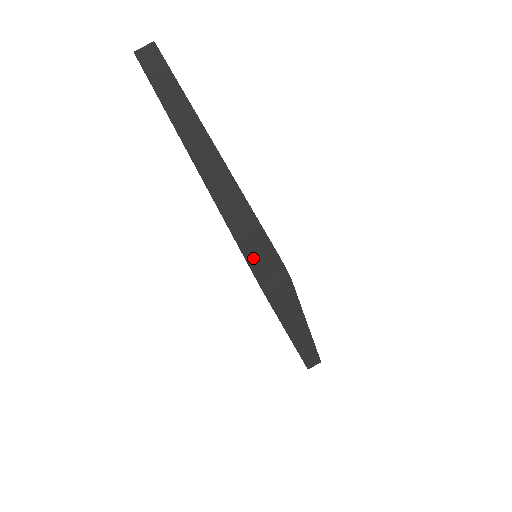
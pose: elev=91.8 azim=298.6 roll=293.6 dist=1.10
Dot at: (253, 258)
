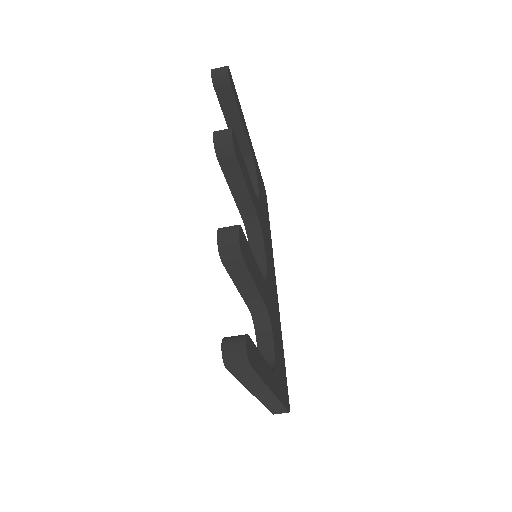
Dot at: (276, 413)
